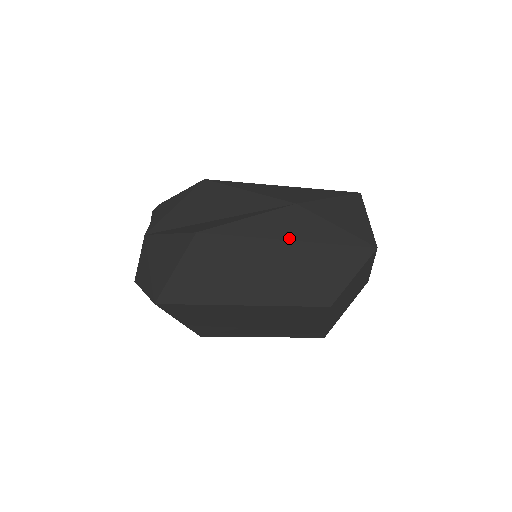
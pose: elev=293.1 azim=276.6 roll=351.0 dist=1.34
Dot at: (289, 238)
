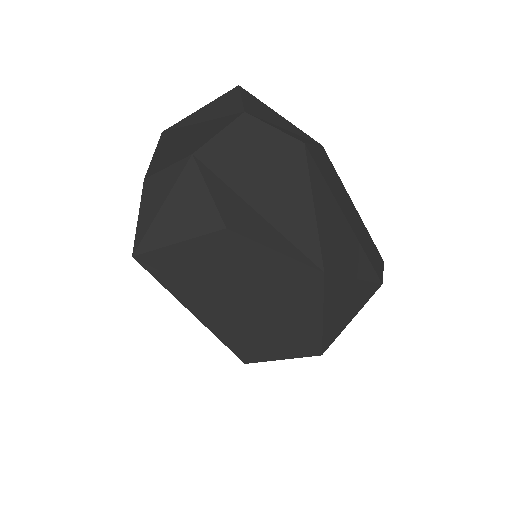
Dot at: (282, 298)
